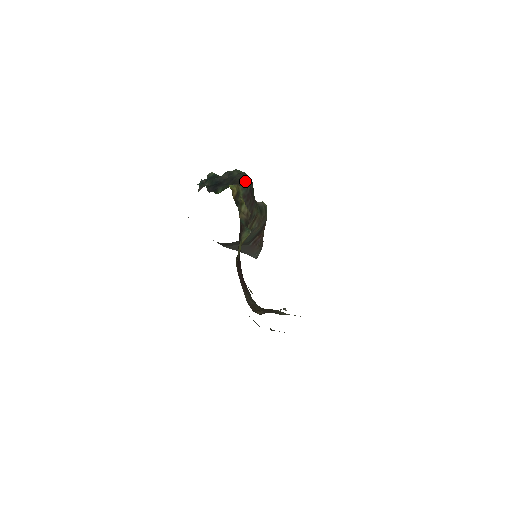
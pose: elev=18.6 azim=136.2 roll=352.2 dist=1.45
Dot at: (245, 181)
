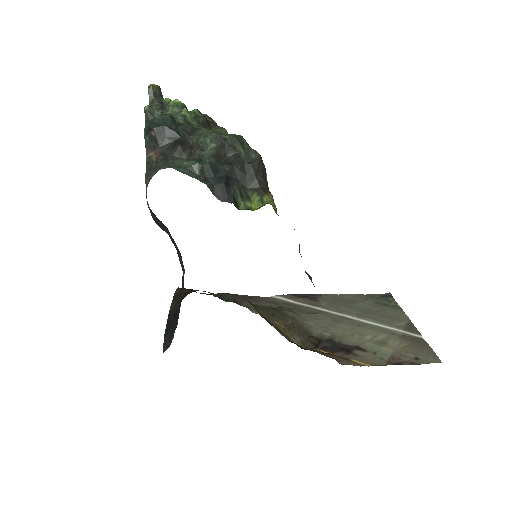
Dot at: (265, 172)
